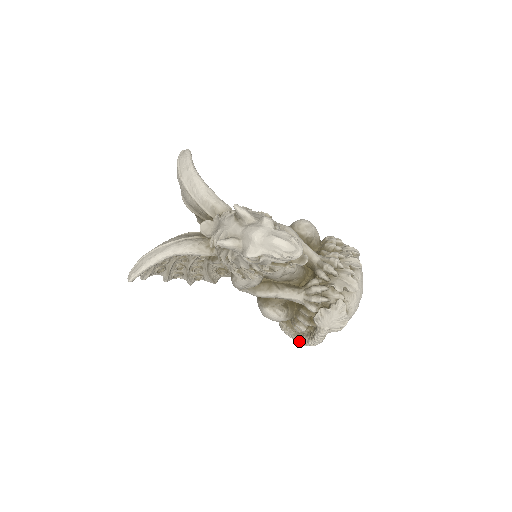
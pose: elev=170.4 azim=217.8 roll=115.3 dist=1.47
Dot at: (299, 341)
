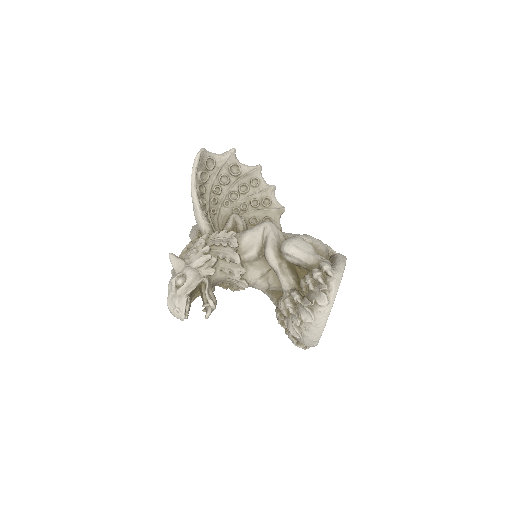
Dot at: occluded
